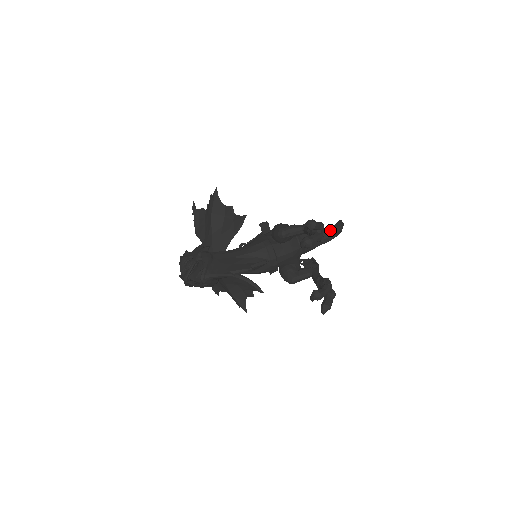
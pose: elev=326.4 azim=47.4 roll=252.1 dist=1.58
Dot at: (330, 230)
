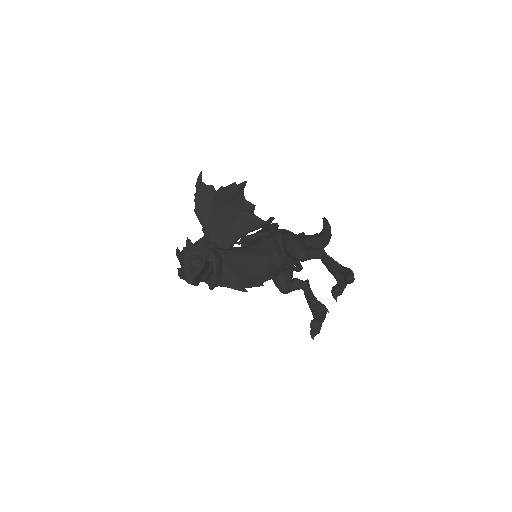
Dot at: (326, 241)
